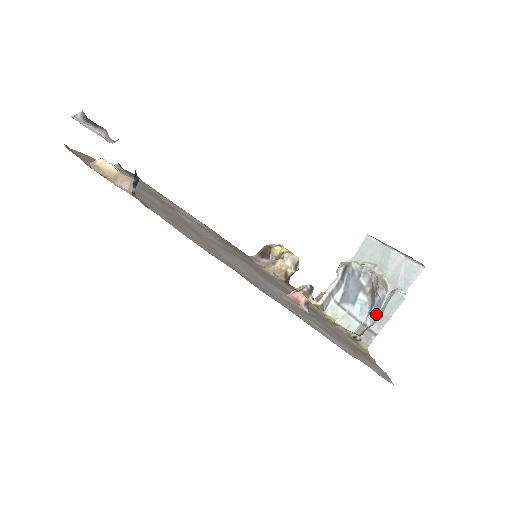
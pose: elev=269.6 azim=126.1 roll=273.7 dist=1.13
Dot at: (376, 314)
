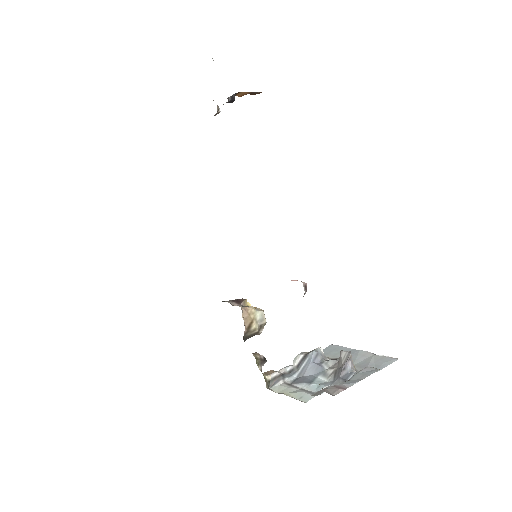
Dot at: (342, 382)
